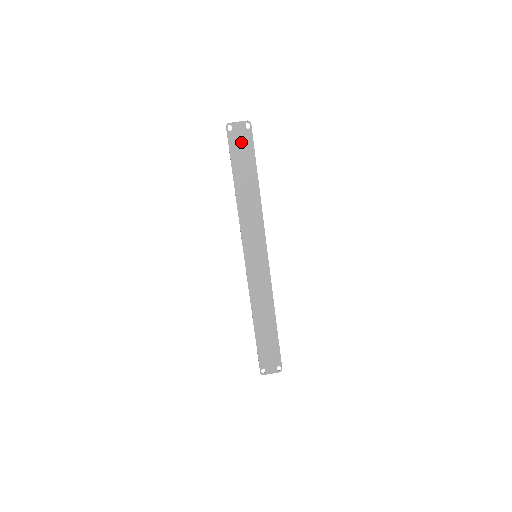
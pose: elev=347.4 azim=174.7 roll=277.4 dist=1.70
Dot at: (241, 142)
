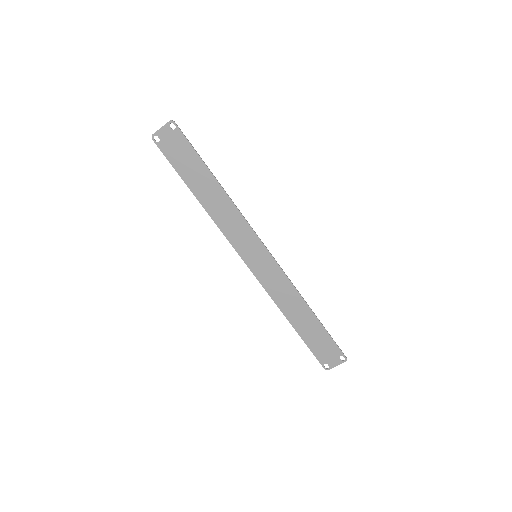
Dot at: (176, 147)
